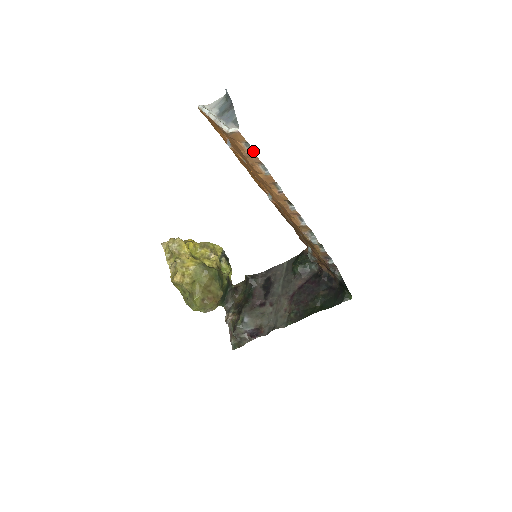
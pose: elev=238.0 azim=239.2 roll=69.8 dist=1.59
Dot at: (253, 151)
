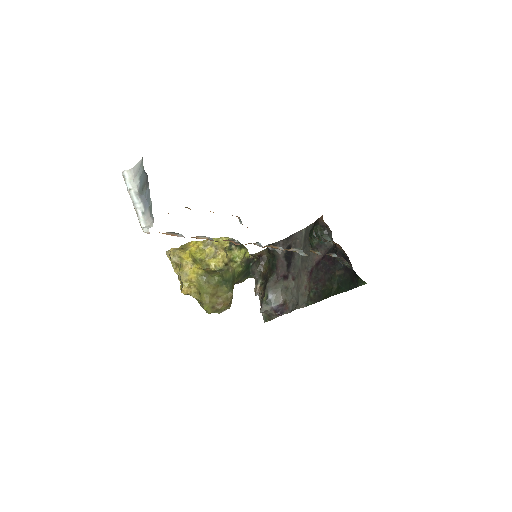
Dot at: (181, 234)
